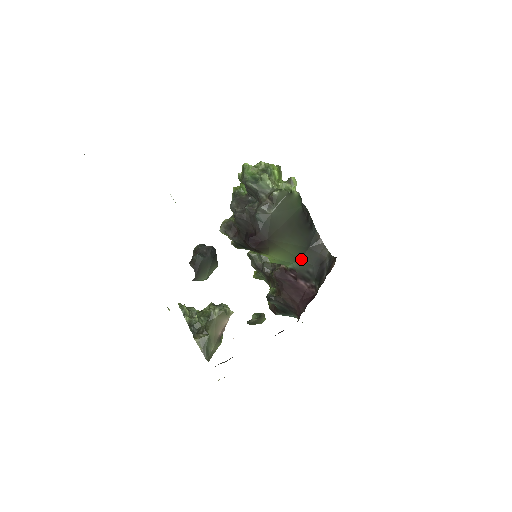
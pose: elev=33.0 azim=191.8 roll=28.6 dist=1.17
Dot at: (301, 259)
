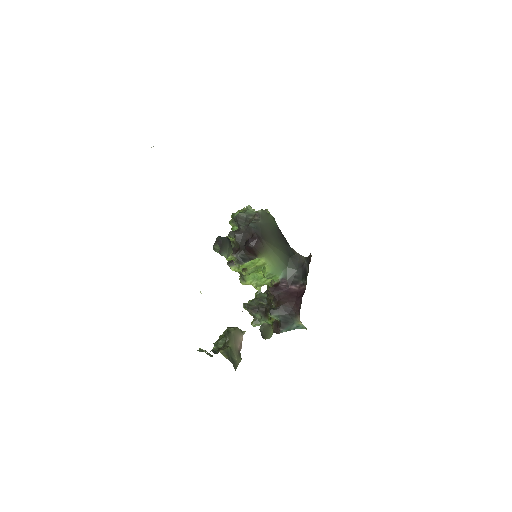
Dot at: (287, 267)
